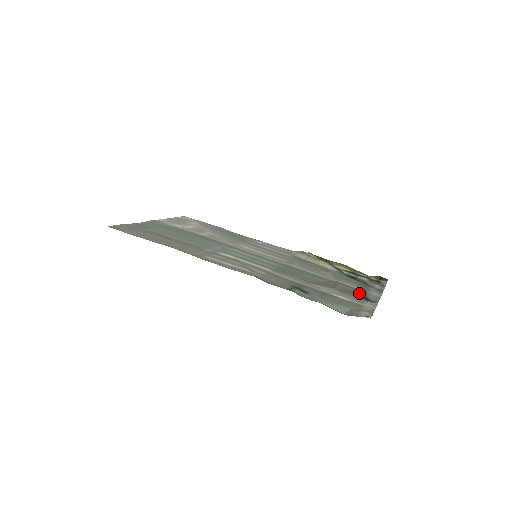
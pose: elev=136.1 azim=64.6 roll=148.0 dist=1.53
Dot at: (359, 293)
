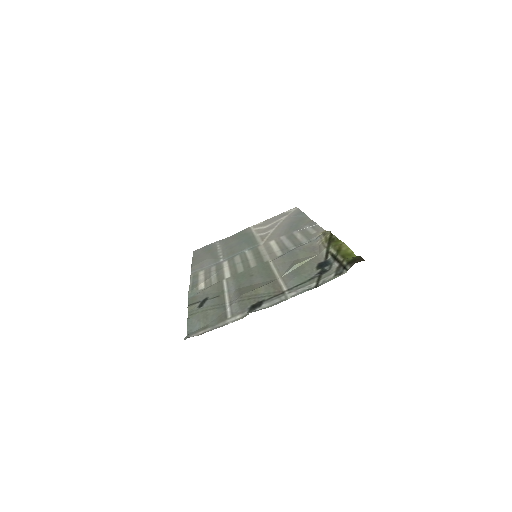
Dot at: (264, 297)
